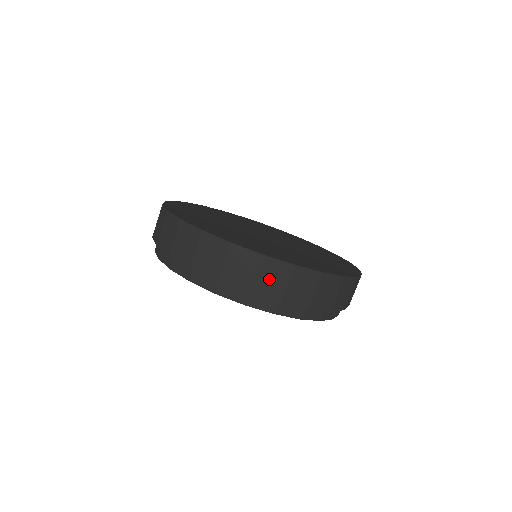
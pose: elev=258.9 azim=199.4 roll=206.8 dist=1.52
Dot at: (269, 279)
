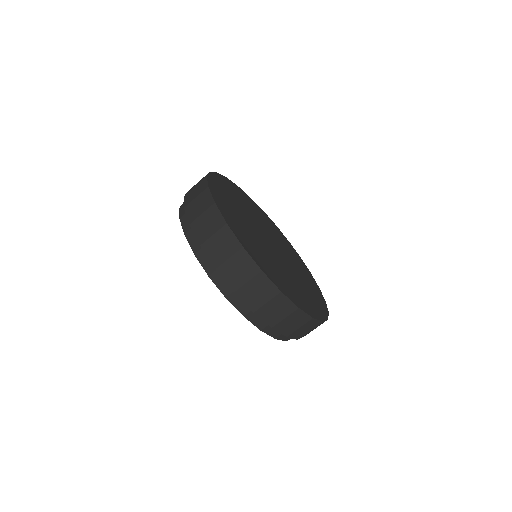
Dot at: (219, 244)
